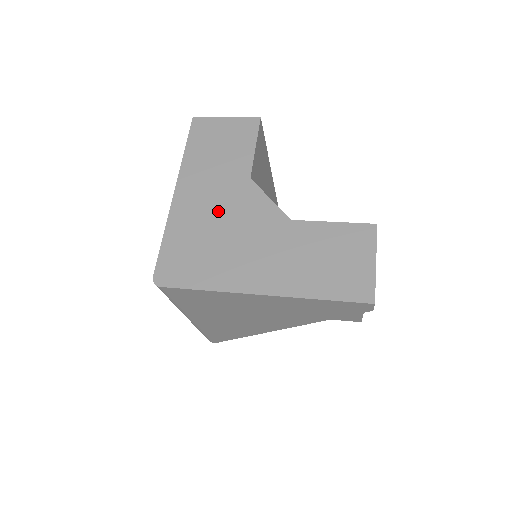
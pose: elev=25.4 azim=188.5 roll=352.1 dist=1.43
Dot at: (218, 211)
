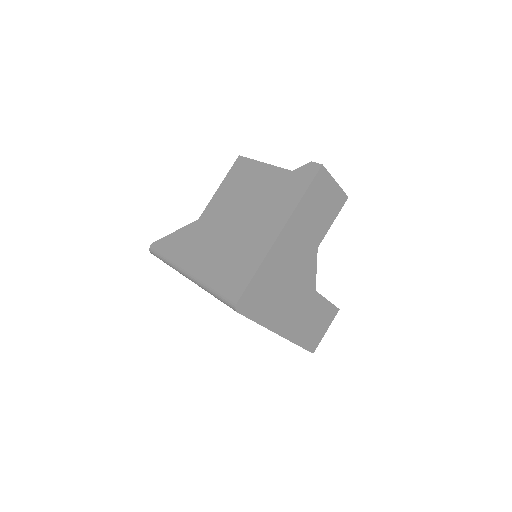
Dot at: (292, 266)
